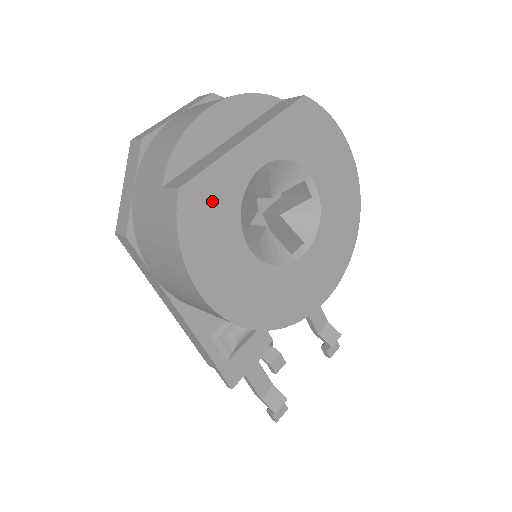
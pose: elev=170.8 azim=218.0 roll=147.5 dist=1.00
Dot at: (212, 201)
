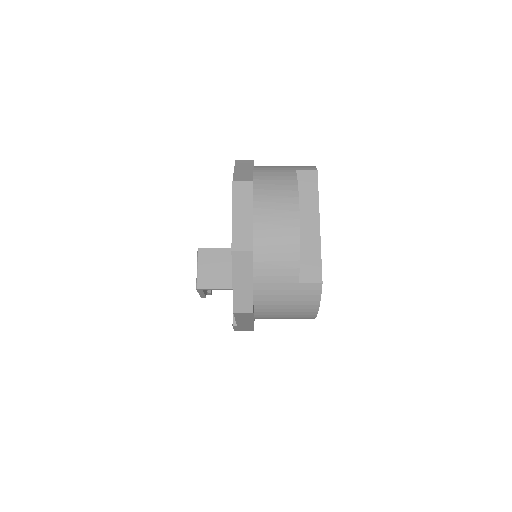
Dot at: occluded
